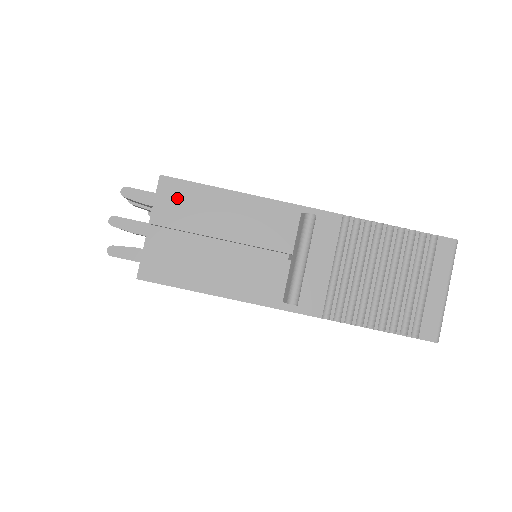
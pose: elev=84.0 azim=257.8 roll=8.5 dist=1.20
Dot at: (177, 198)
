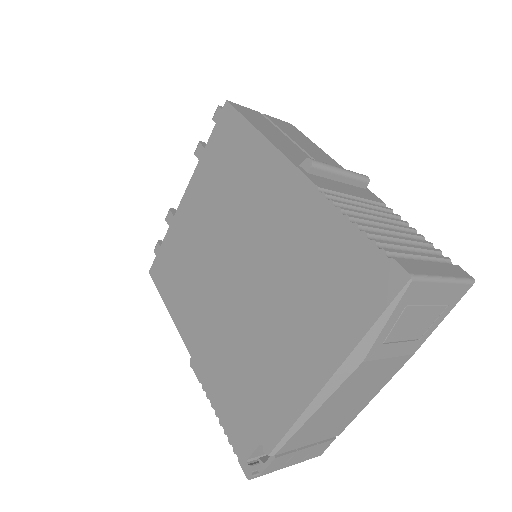
Dot at: (290, 128)
